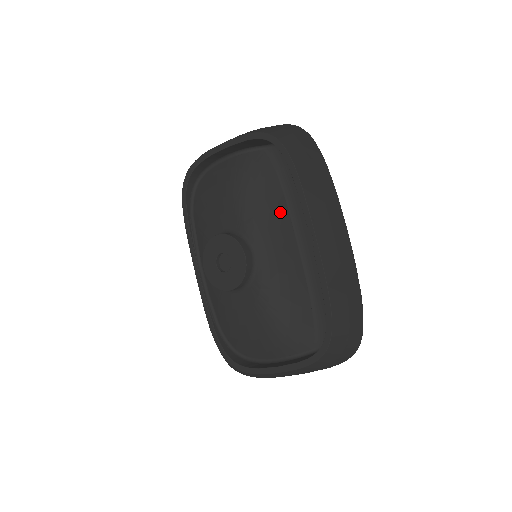
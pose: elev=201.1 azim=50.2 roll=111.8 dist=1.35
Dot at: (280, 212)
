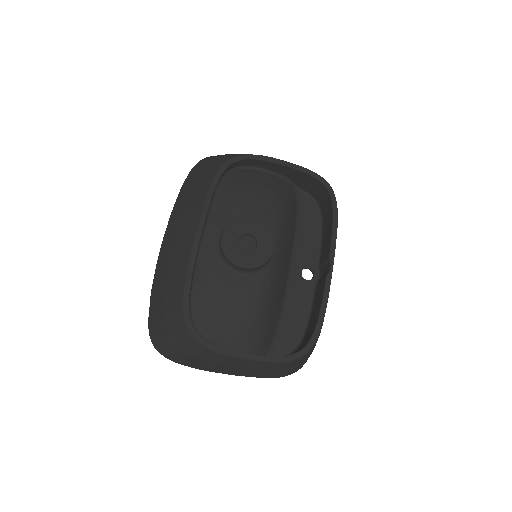
Dot at: (291, 237)
